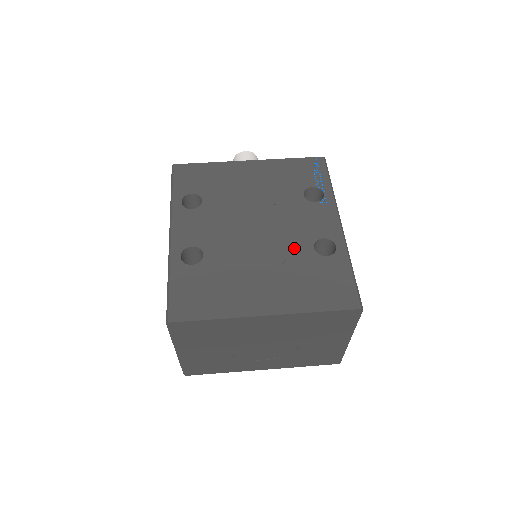
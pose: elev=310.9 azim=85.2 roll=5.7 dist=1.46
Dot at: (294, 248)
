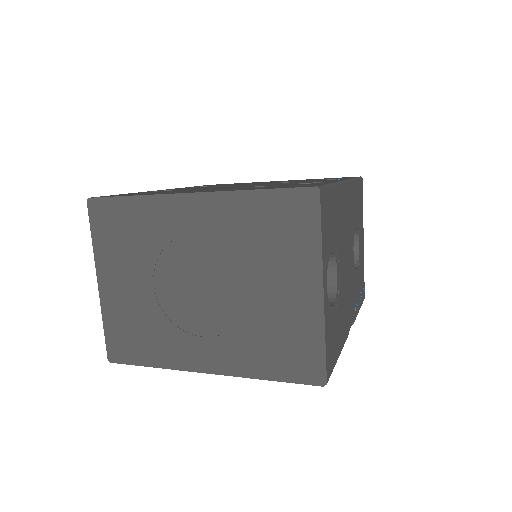
Dot at: occluded
